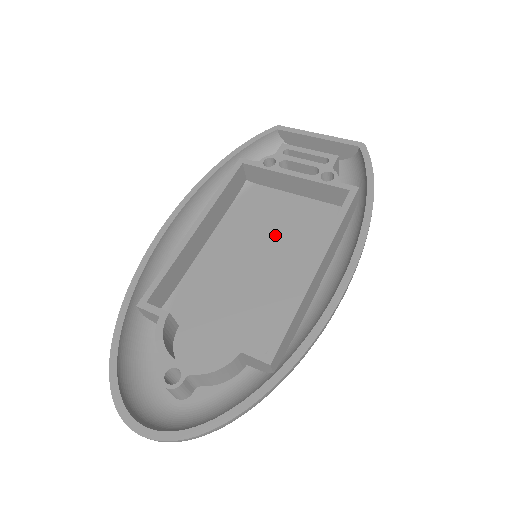
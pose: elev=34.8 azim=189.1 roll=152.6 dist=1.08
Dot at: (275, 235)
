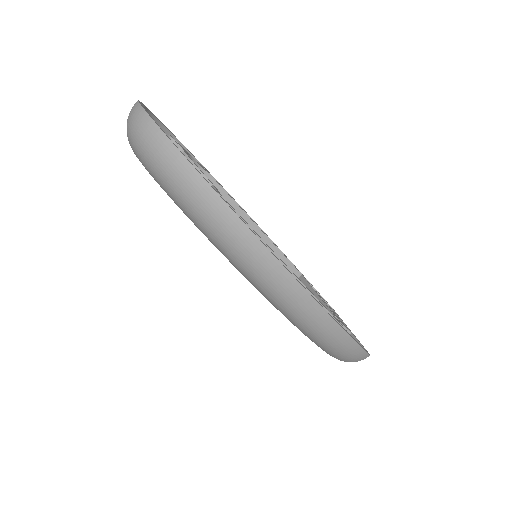
Dot at: occluded
